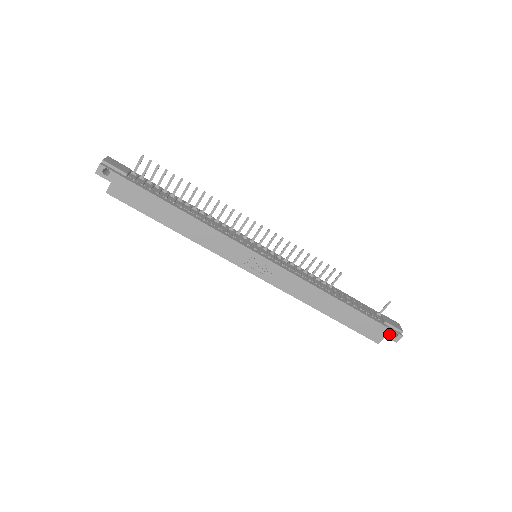
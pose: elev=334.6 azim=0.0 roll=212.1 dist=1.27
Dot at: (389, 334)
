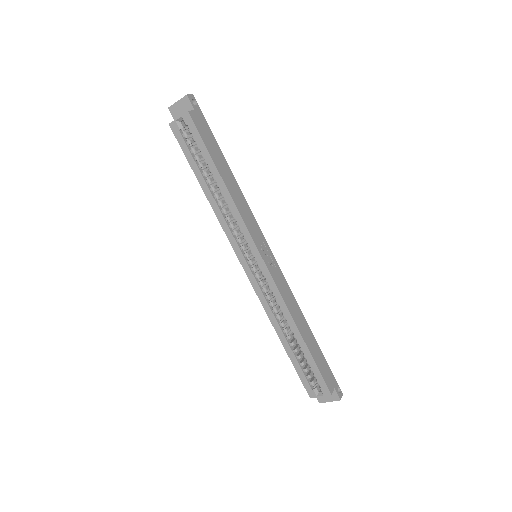
Dot at: (336, 387)
